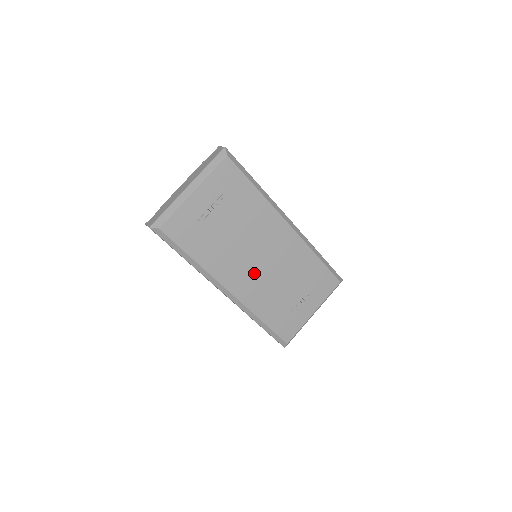
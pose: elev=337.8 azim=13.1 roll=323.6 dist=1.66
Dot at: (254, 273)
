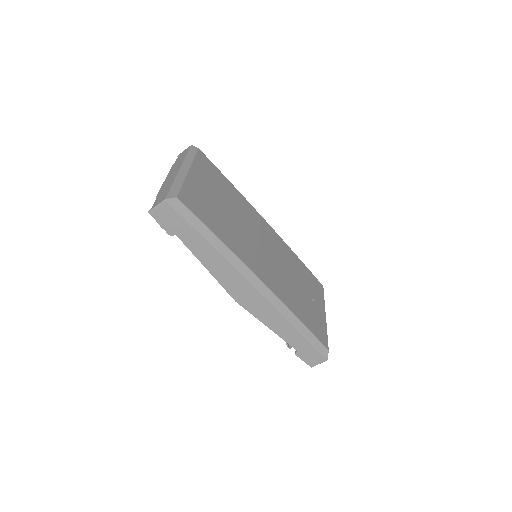
Dot at: (268, 264)
